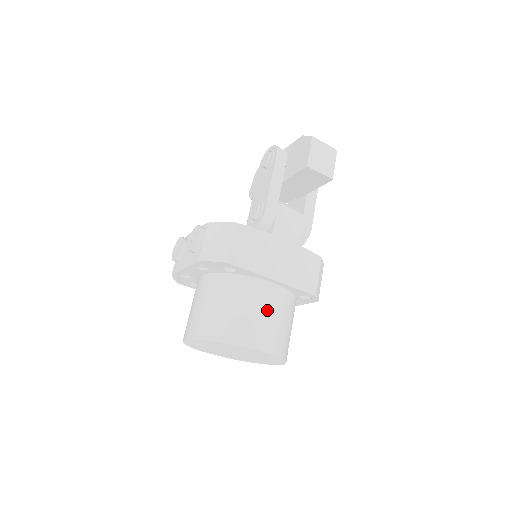
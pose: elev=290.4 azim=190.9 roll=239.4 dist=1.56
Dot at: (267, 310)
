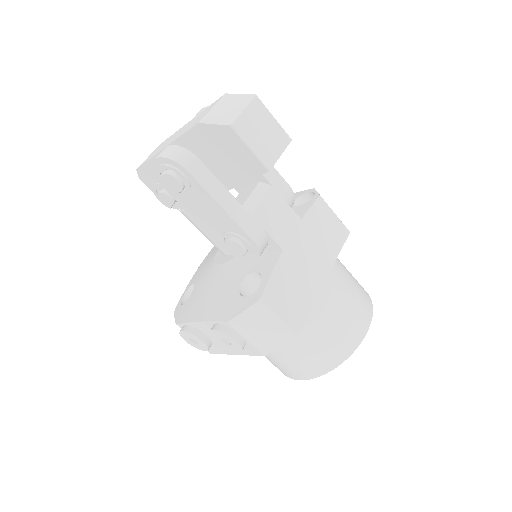
Dot at: (341, 301)
